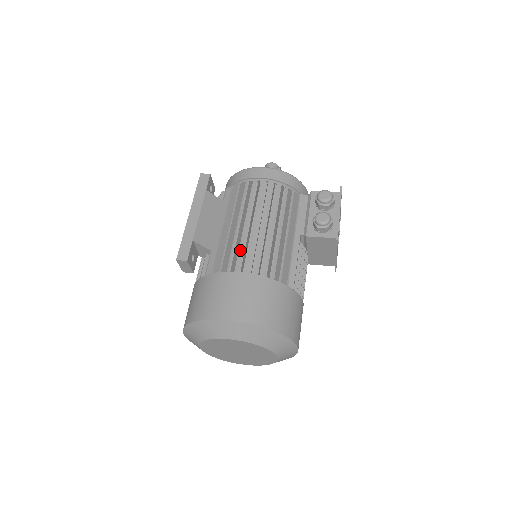
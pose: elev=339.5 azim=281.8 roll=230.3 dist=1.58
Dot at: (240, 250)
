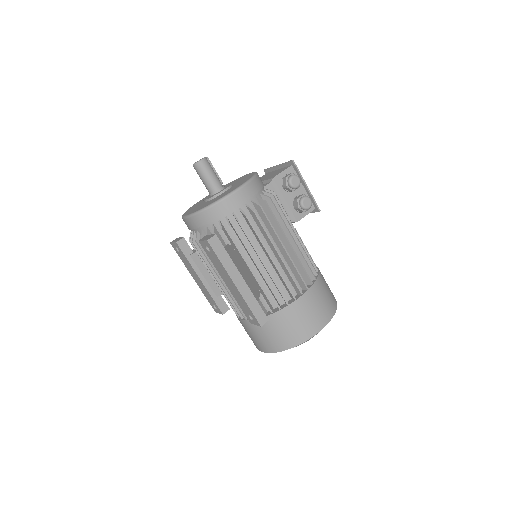
Dot at: occluded
